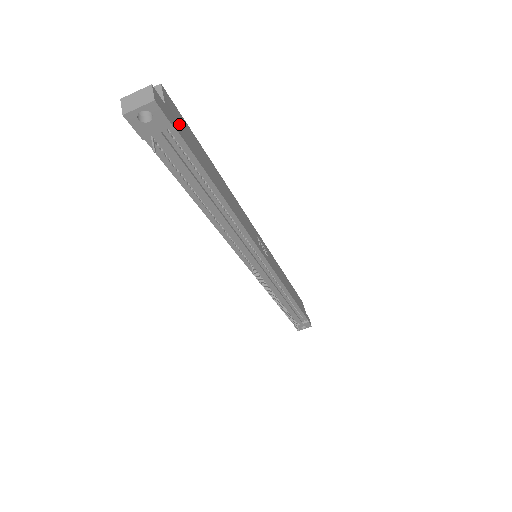
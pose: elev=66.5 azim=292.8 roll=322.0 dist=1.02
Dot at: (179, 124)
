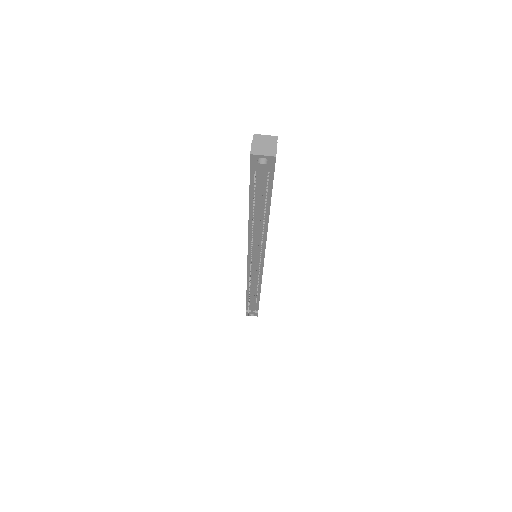
Dot at: occluded
